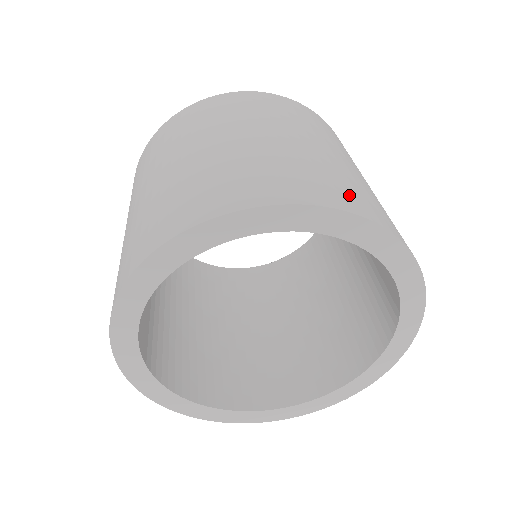
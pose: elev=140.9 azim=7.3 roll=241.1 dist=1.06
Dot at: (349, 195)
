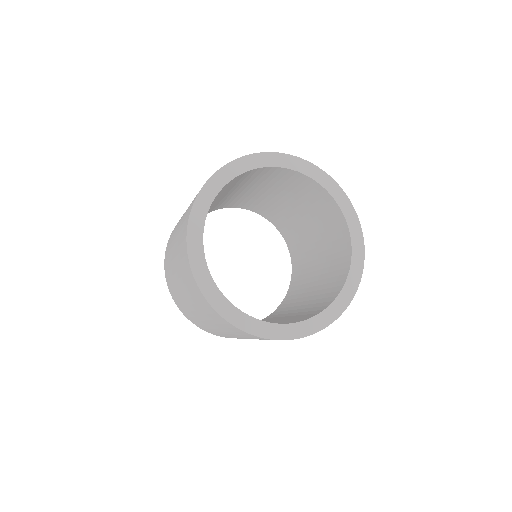
Dot at: occluded
